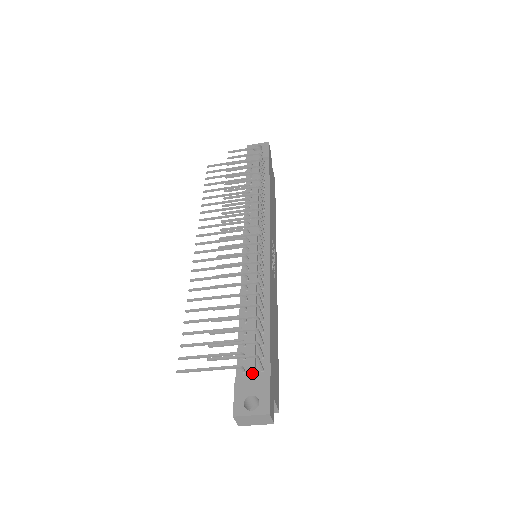
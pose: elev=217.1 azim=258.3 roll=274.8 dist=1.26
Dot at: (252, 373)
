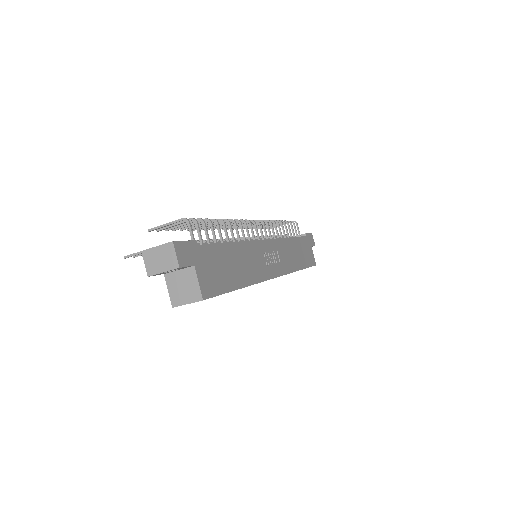
Dot at: occluded
